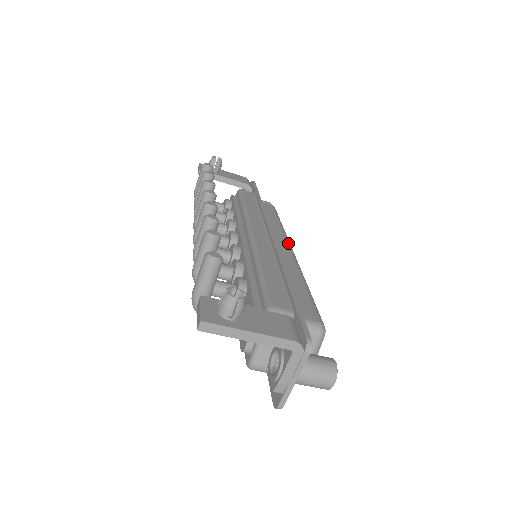
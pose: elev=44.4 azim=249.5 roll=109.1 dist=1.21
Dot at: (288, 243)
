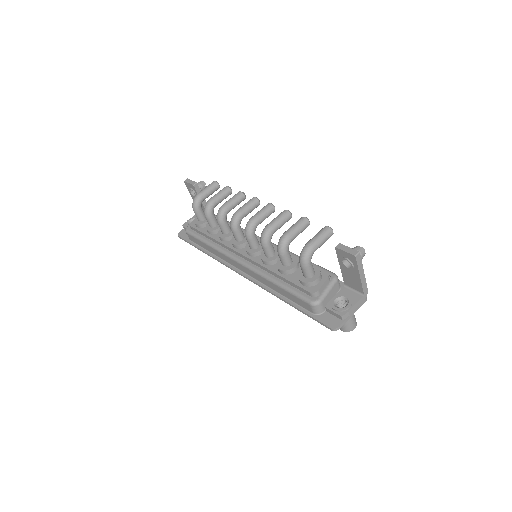
Dot at: occluded
